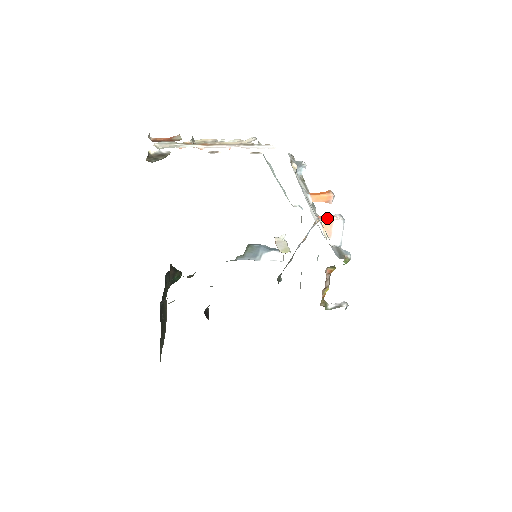
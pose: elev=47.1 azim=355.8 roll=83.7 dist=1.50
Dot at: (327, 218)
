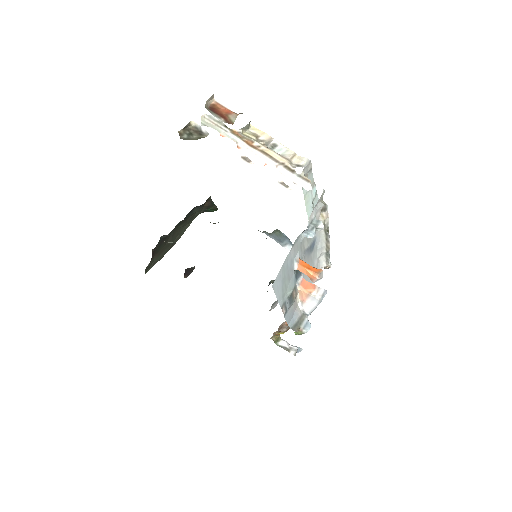
Dot at: (307, 288)
